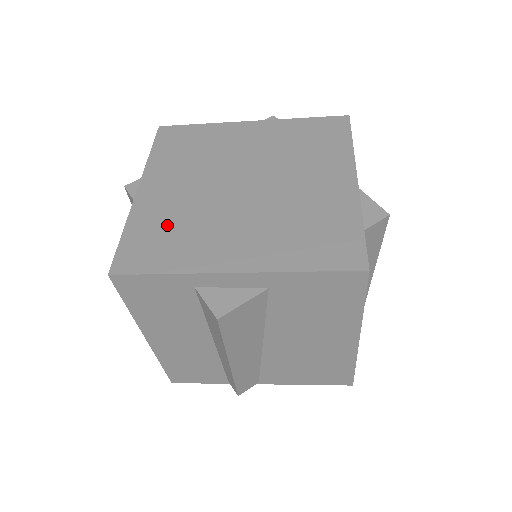
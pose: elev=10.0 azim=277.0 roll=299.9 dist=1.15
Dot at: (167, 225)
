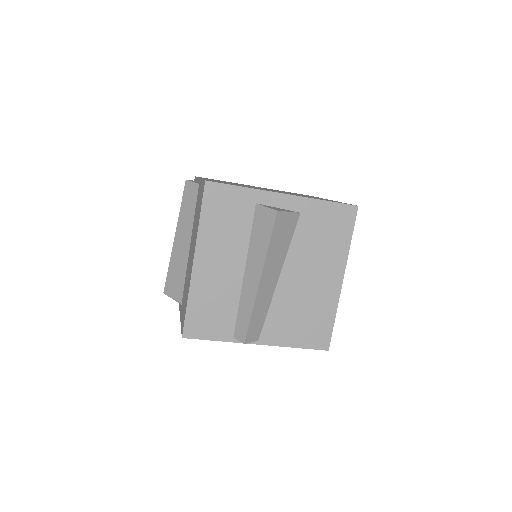
Dot at: occluded
